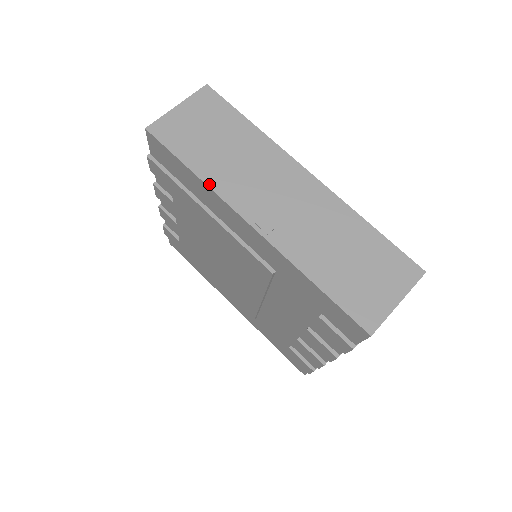
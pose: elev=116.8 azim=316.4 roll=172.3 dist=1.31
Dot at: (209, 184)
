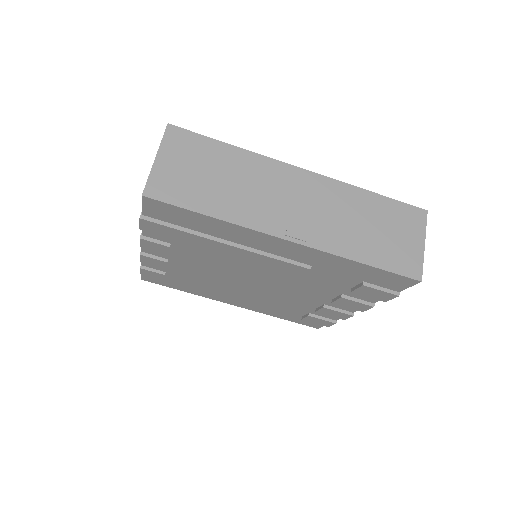
Dot at: (233, 221)
